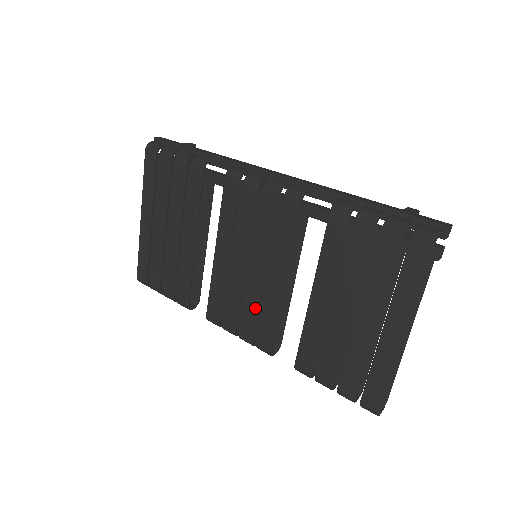
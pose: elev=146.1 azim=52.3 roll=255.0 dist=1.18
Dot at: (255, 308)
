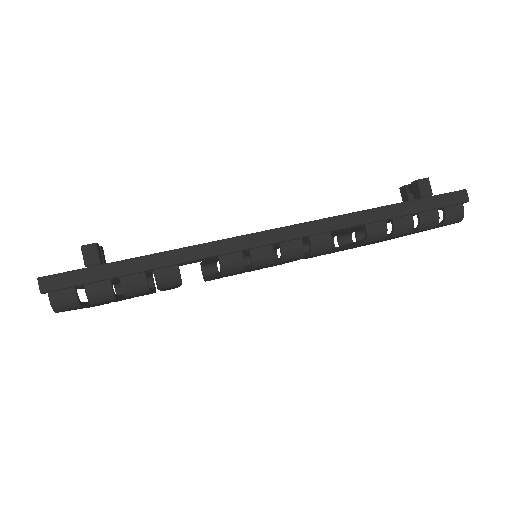
Dot at: occluded
